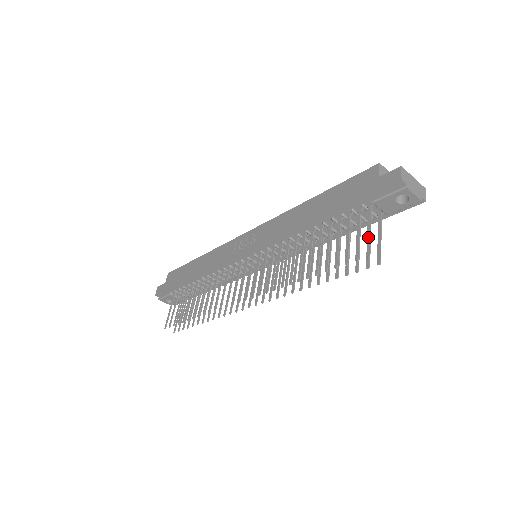
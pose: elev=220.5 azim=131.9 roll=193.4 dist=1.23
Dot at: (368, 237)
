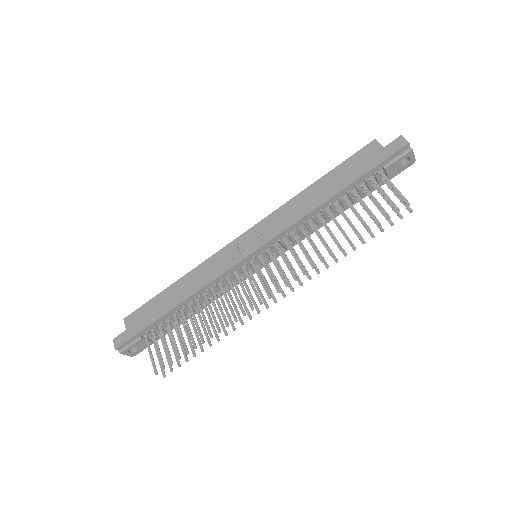
Dot at: (398, 192)
